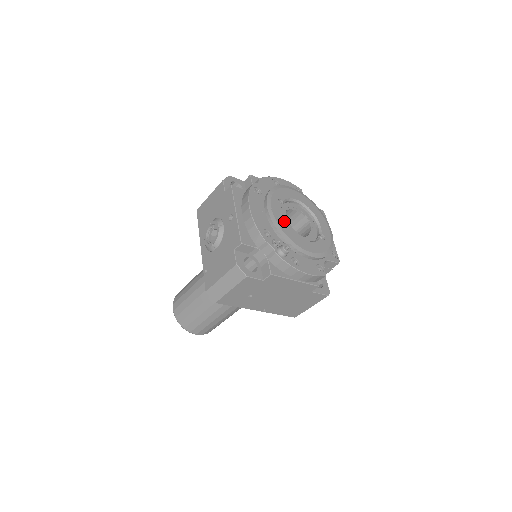
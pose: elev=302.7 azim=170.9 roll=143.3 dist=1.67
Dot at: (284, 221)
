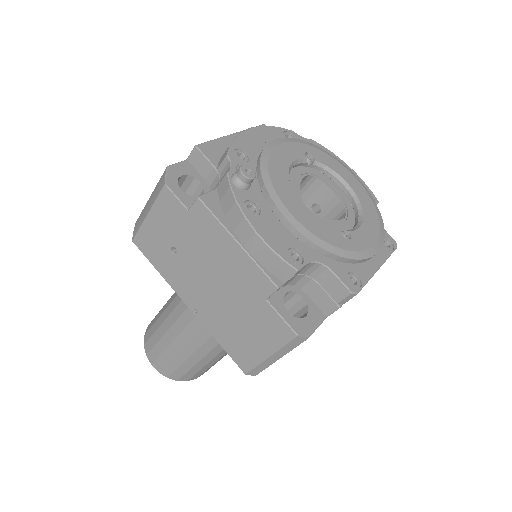
Dot at: (287, 164)
